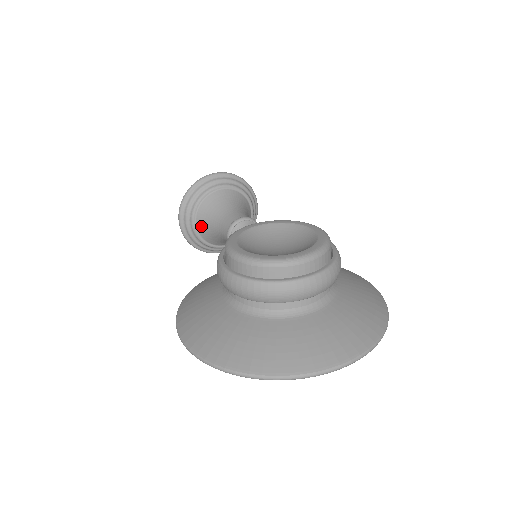
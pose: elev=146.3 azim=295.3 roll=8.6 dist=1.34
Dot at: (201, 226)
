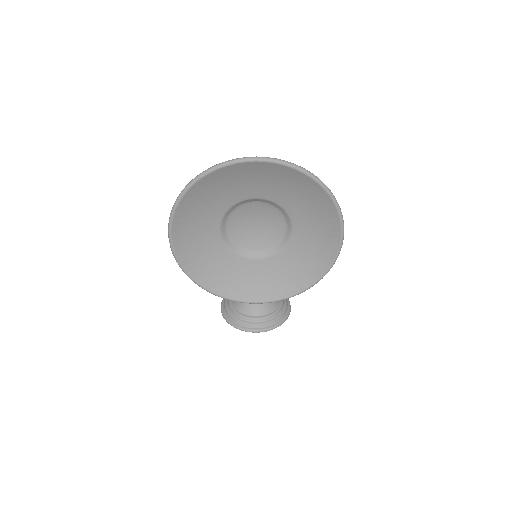
Dot at: occluded
